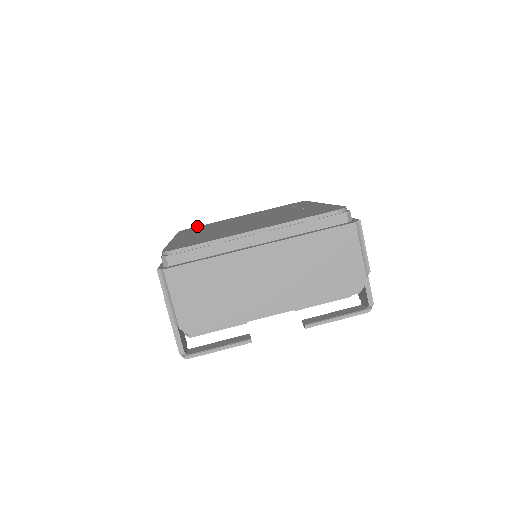
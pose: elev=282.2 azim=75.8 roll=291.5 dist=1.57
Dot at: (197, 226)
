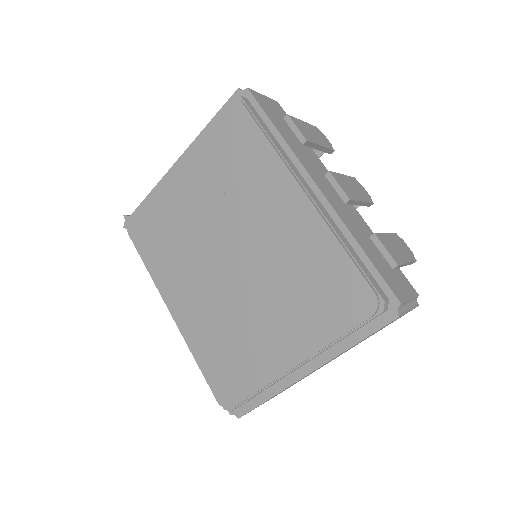
Dot at: (136, 209)
